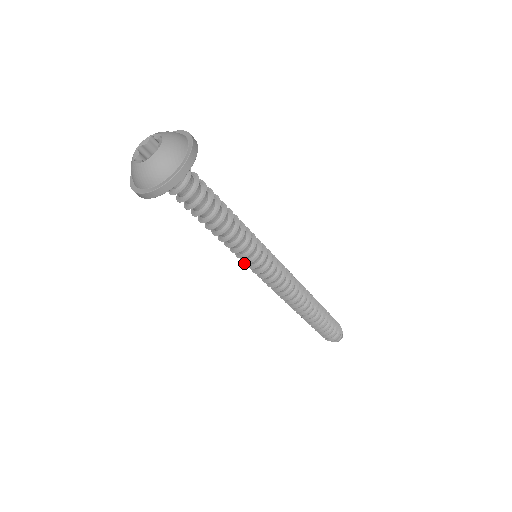
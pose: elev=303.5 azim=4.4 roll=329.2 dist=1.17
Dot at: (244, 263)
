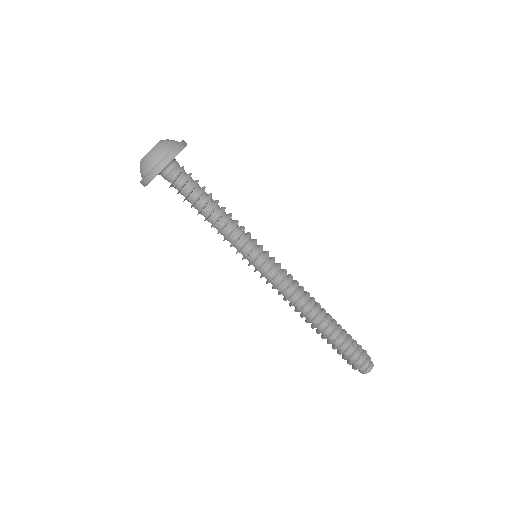
Dot at: (242, 258)
